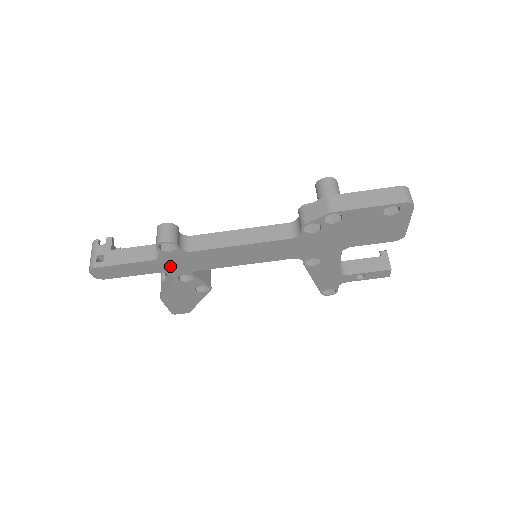
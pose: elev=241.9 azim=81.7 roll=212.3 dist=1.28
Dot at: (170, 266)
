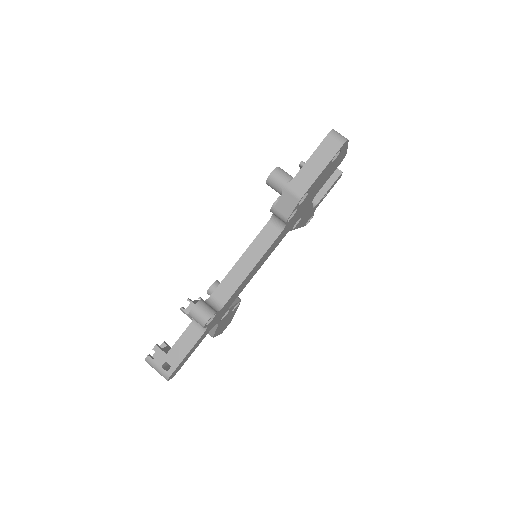
Dot at: (214, 323)
